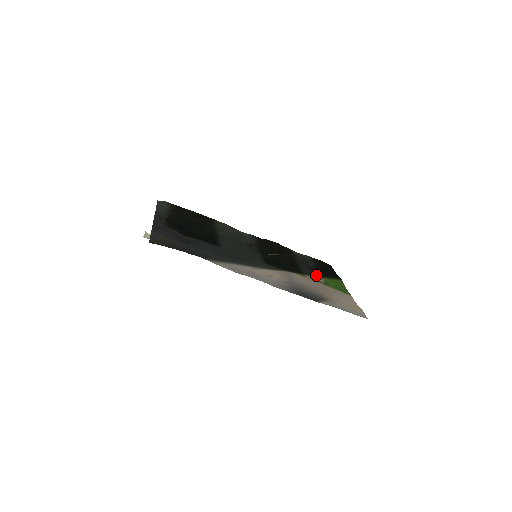
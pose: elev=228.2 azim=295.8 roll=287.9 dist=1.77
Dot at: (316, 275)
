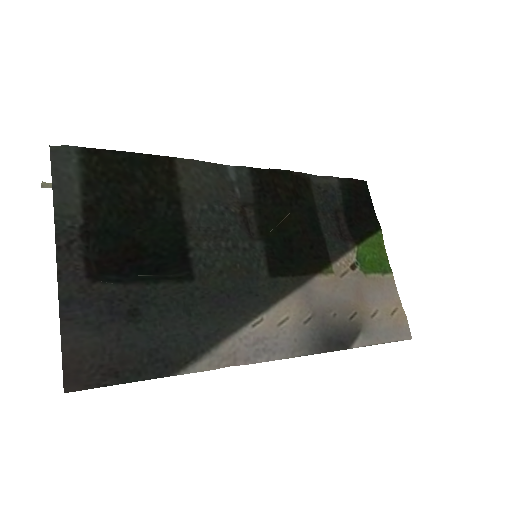
Dot at: (346, 244)
